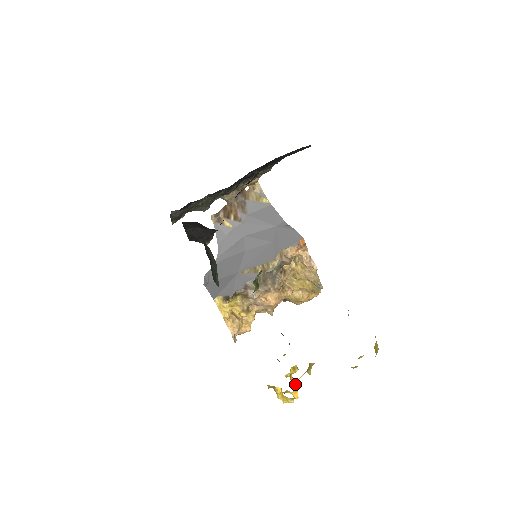
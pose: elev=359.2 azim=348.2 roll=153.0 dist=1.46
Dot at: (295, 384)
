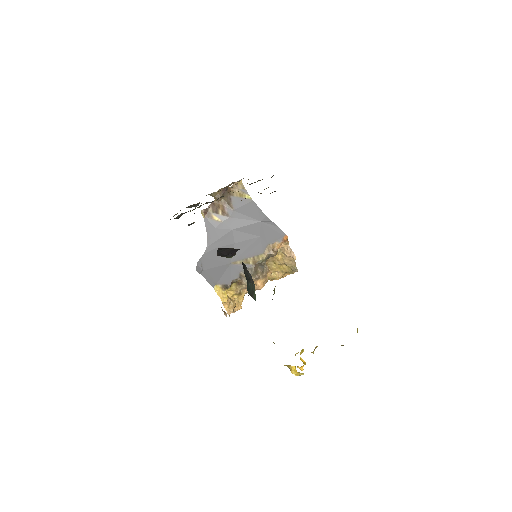
Dot at: (303, 361)
